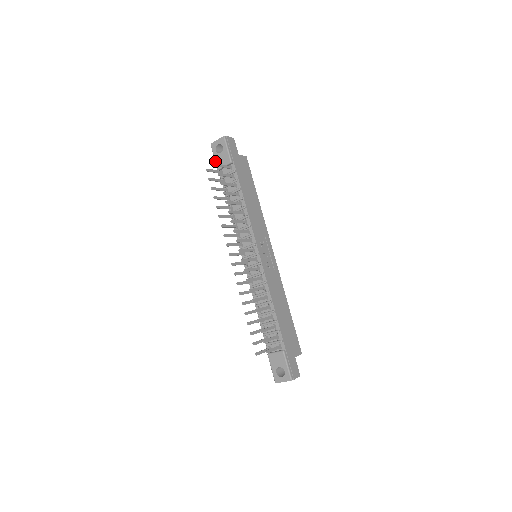
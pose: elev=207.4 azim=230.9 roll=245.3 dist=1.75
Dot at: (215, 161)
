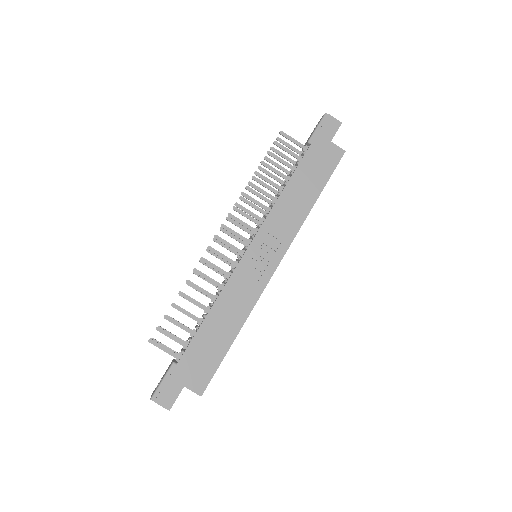
Dot at: occluded
